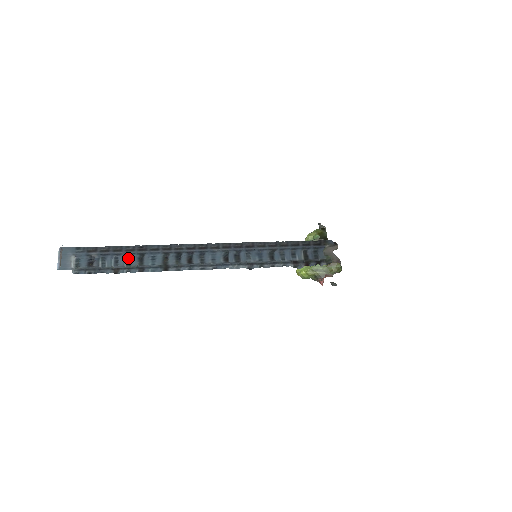
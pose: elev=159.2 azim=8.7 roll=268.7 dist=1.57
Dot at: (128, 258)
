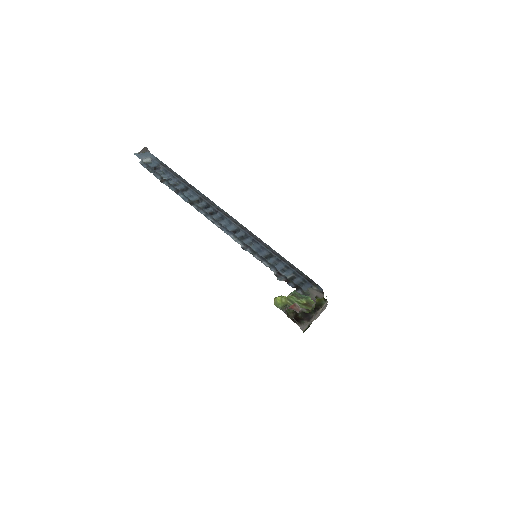
Dot at: (177, 183)
